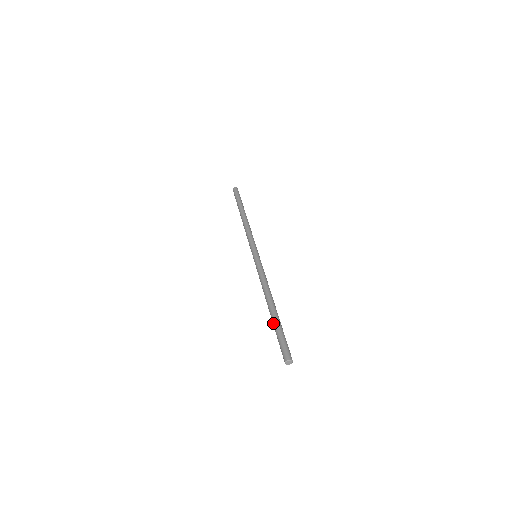
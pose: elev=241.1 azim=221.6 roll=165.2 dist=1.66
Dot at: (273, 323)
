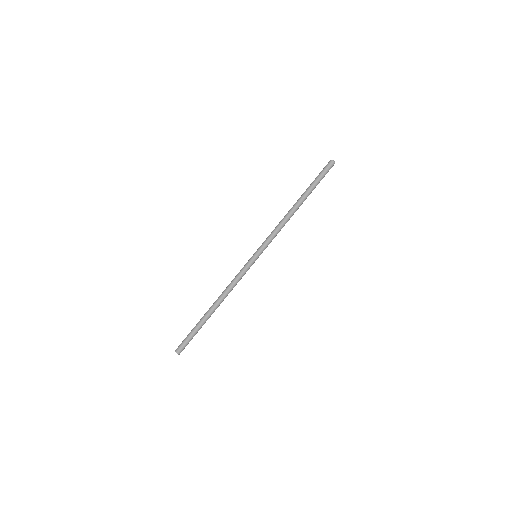
Dot at: (200, 321)
